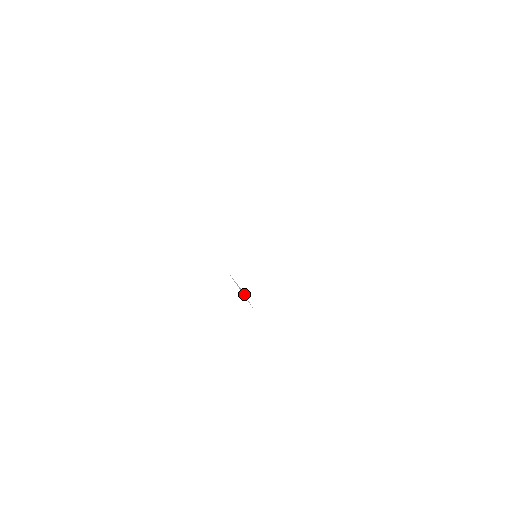
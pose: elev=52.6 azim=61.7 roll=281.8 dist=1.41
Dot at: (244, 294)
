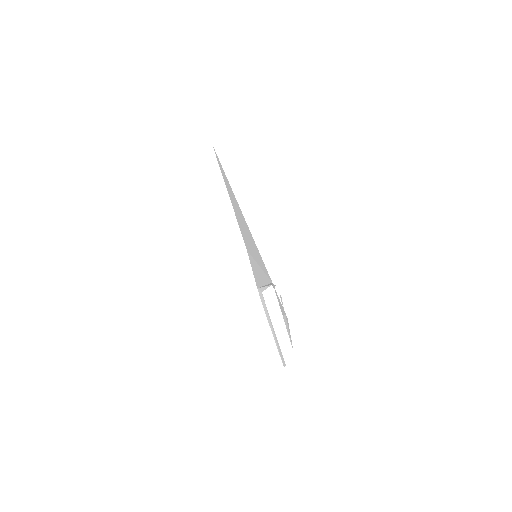
Dot at: (267, 286)
